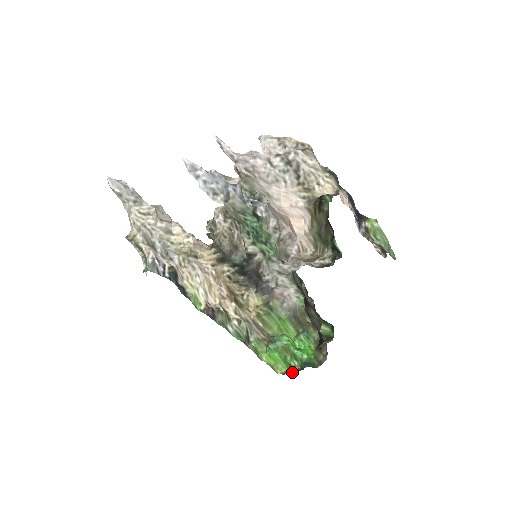
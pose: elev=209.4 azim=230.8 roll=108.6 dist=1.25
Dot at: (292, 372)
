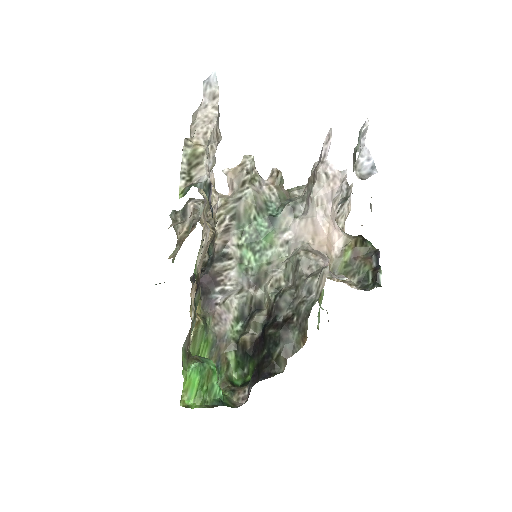
Dot at: (200, 407)
